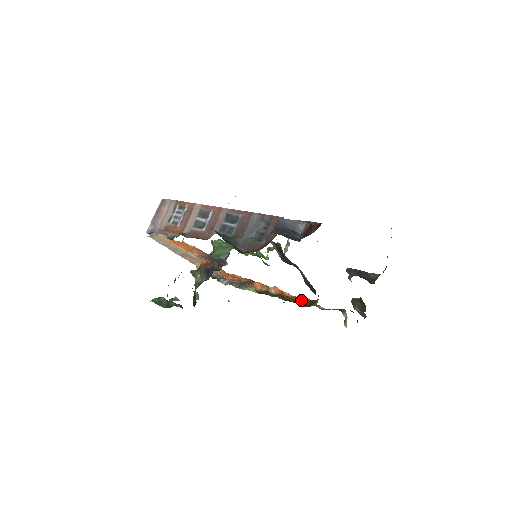
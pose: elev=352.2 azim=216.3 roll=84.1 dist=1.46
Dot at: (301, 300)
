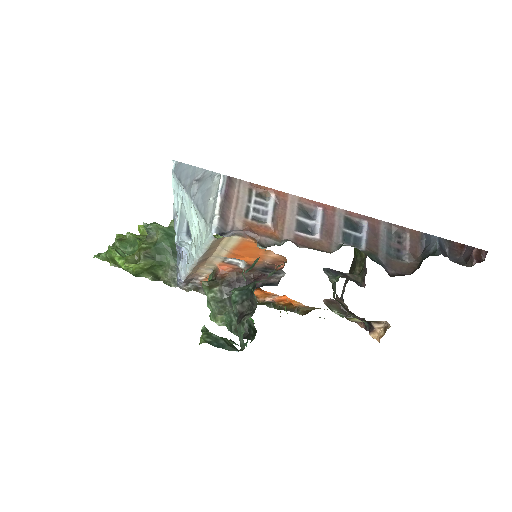
Dot at: (307, 309)
